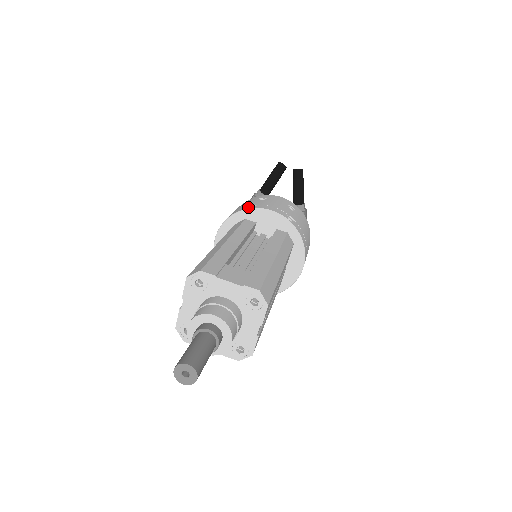
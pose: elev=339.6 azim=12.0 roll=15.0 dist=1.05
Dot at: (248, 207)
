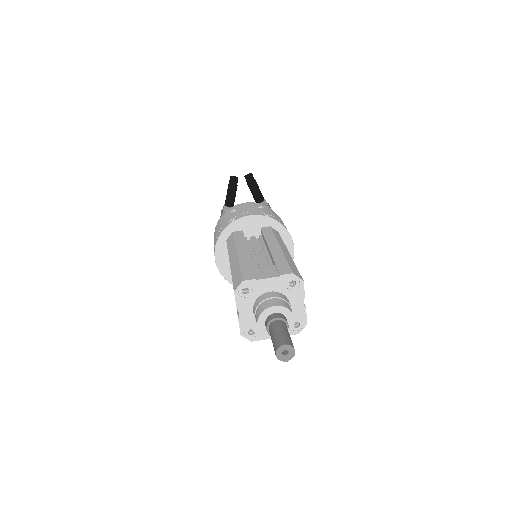
Dot at: (230, 222)
